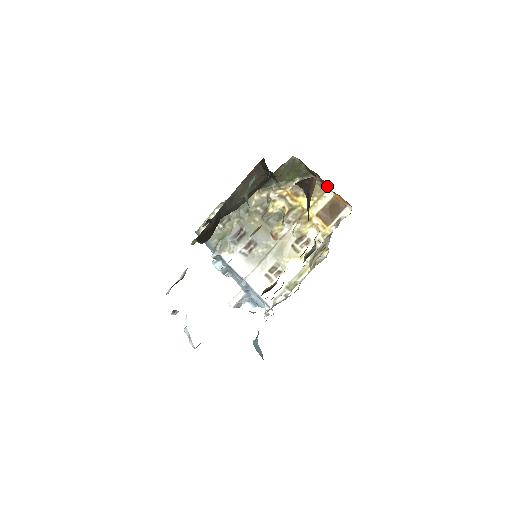
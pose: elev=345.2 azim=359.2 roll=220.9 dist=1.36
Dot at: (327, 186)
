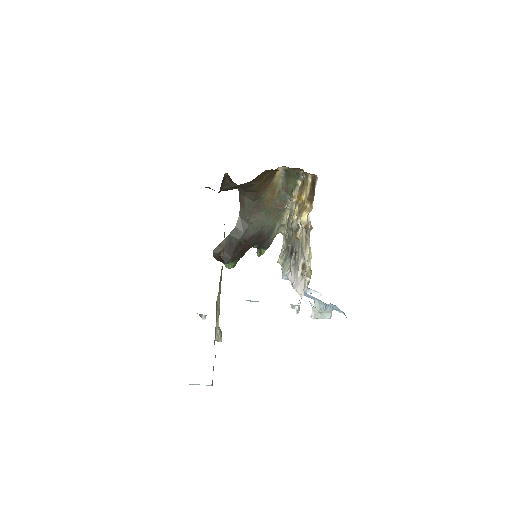
Dot at: (304, 172)
